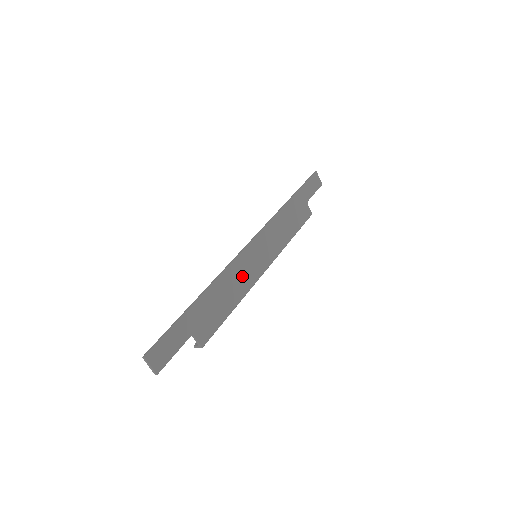
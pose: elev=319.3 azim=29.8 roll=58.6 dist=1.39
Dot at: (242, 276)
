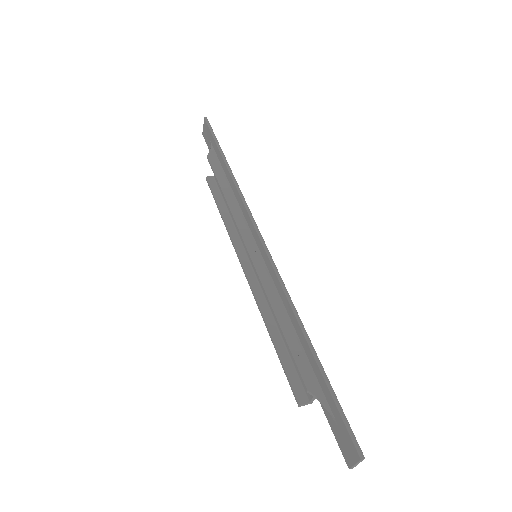
Dot at: occluded
